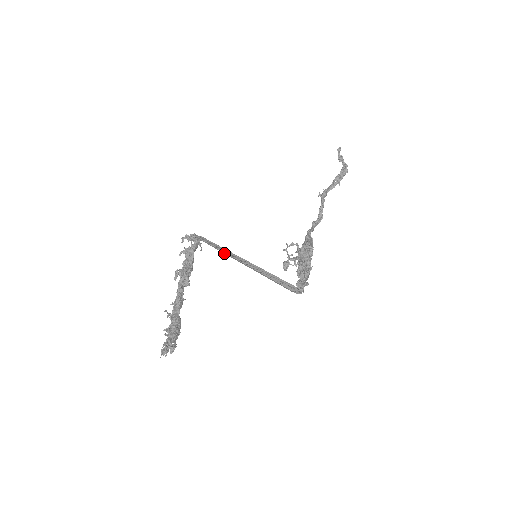
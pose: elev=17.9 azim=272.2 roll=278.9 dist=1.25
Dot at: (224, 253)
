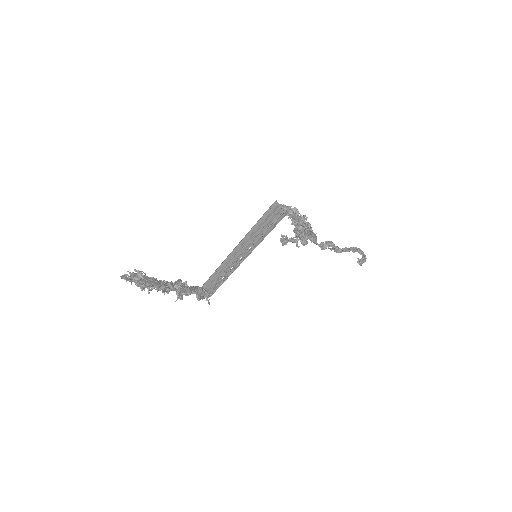
Dot at: (223, 264)
